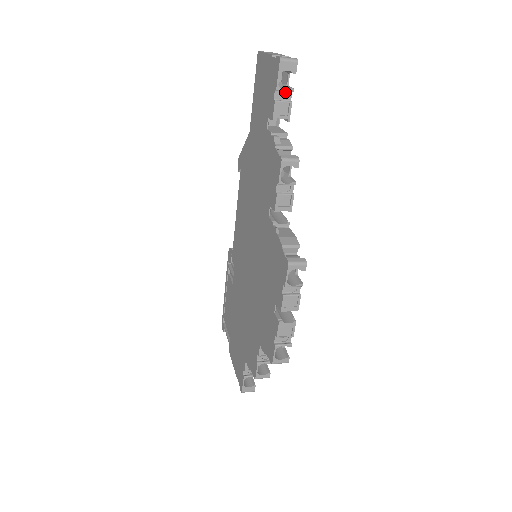
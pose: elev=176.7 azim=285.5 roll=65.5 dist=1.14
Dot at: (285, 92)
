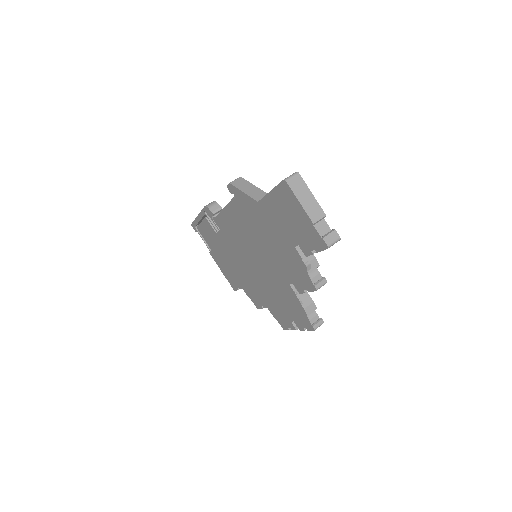
Dot at: occluded
